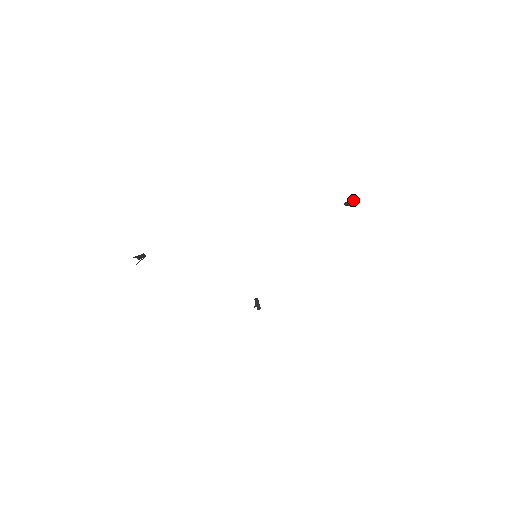
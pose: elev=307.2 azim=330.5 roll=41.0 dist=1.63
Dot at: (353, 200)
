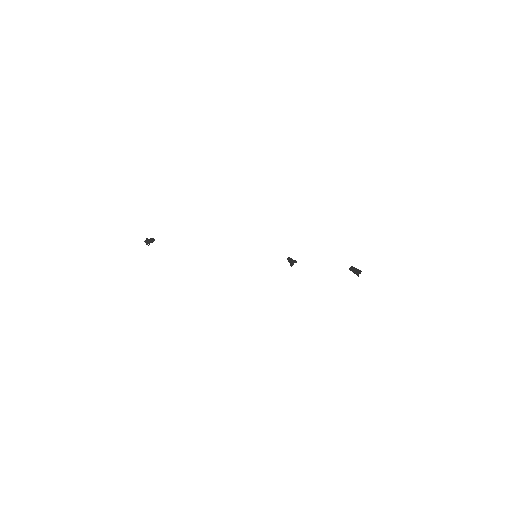
Dot at: (359, 272)
